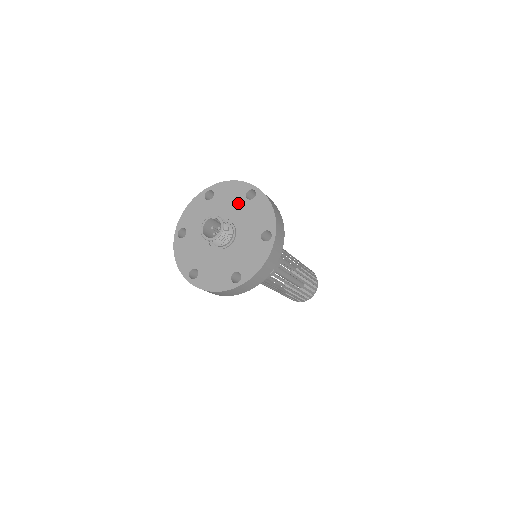
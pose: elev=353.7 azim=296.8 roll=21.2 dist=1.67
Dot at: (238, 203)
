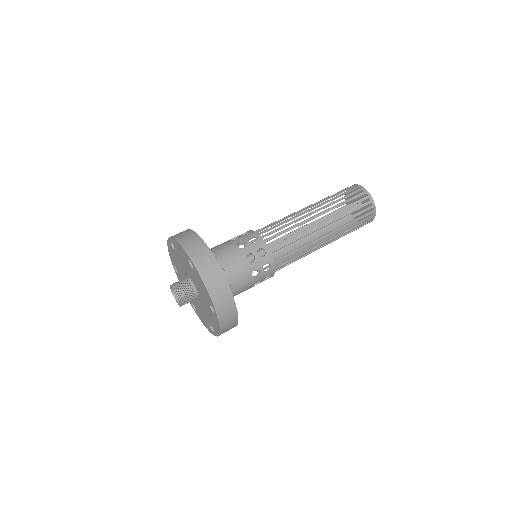
Dot at: (188, 267)
